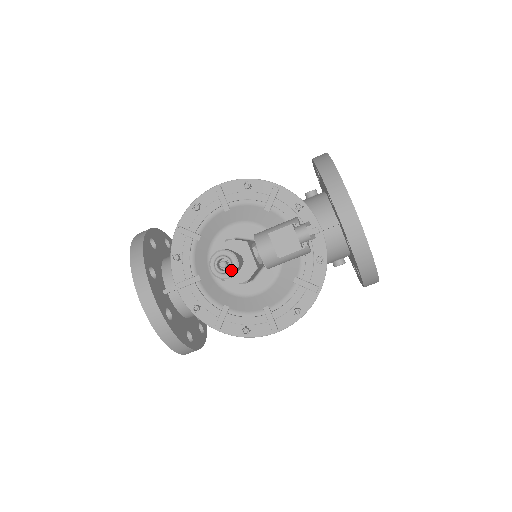
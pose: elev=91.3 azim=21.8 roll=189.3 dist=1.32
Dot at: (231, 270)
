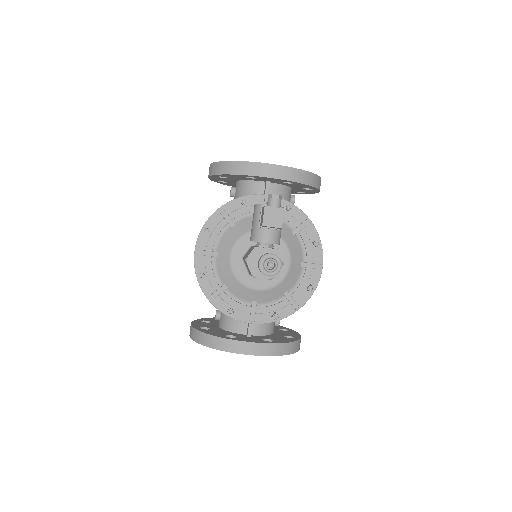
Dot at: (277, 262)
